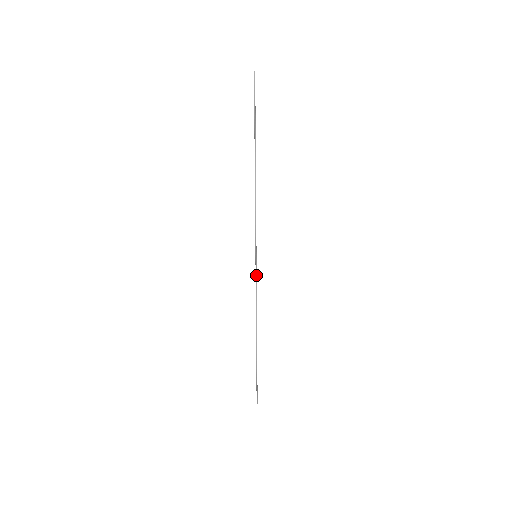
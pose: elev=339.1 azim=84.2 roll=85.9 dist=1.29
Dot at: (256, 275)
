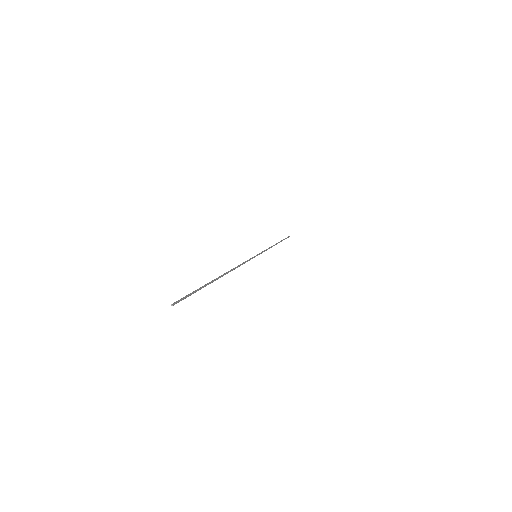
Dot at: (250, 259)
